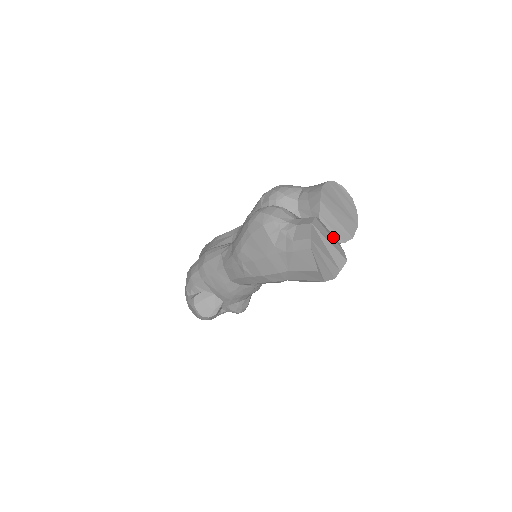
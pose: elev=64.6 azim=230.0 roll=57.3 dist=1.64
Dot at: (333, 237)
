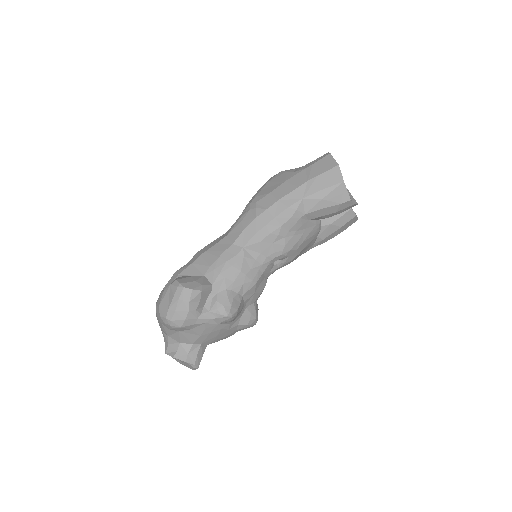
Dot at: occluded
